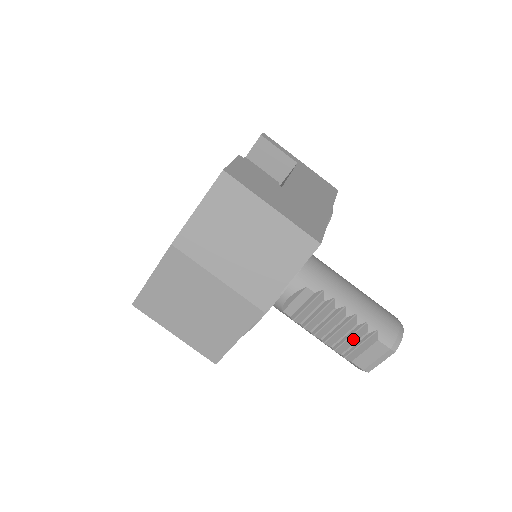
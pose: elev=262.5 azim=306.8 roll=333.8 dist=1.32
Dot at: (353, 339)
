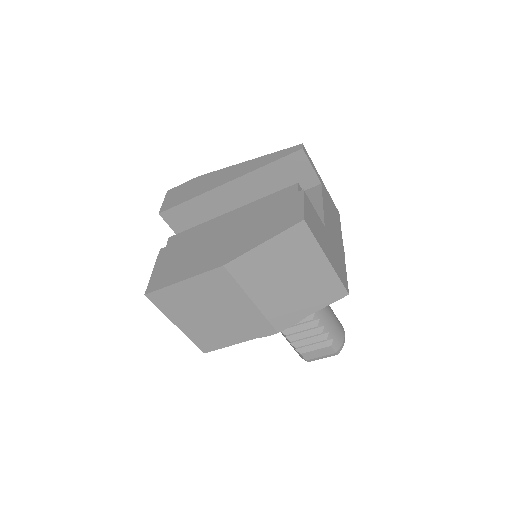
Dot at: (311, 340)
